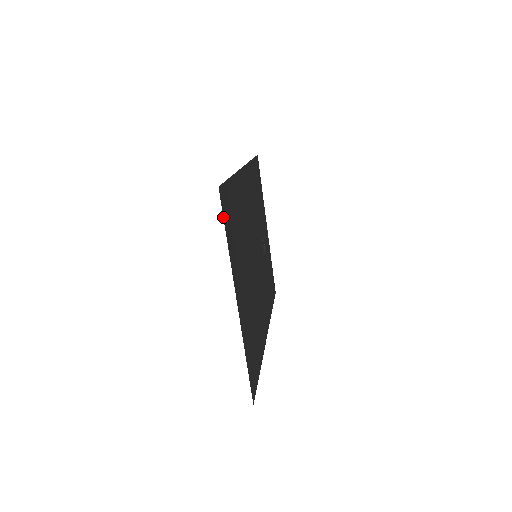
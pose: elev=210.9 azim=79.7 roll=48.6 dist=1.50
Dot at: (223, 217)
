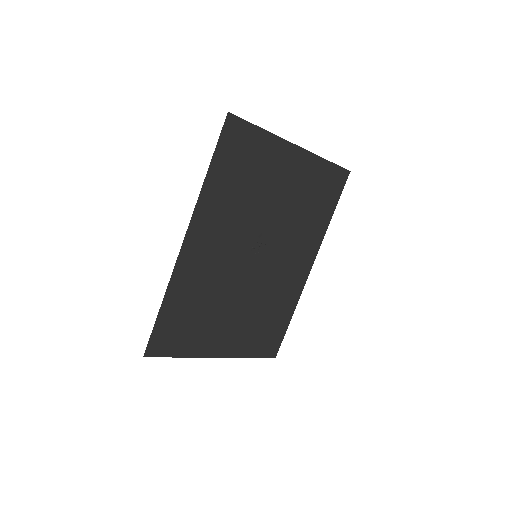
Dot at: occluded
